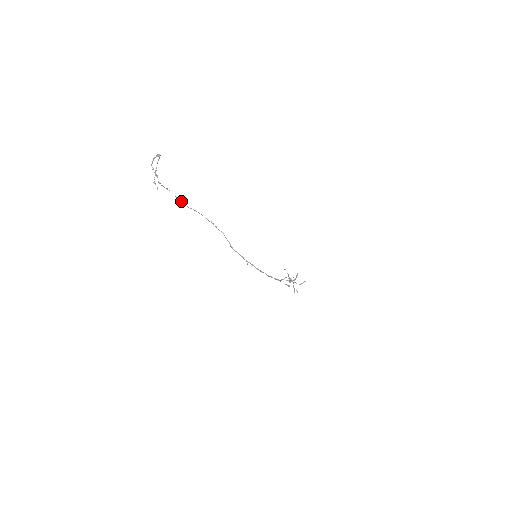
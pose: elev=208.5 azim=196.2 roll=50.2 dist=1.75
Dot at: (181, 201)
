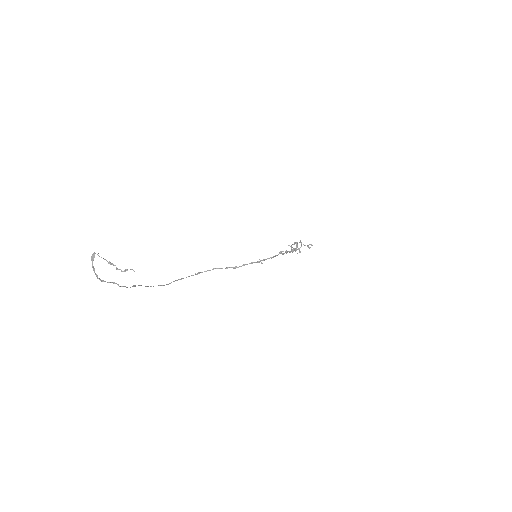
Dot at: occluded
